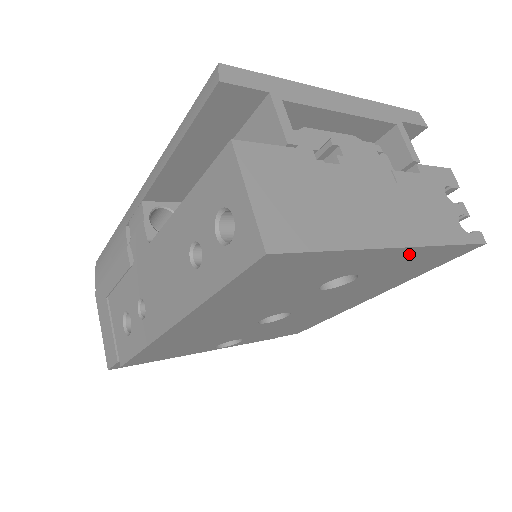
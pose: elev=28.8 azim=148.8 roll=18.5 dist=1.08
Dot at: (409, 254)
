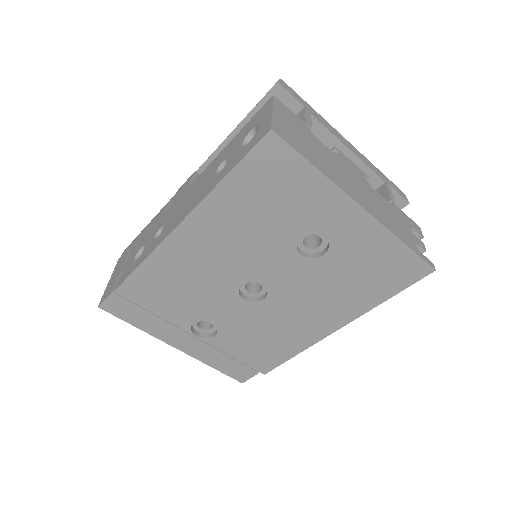
Dot at: (370, 231)
